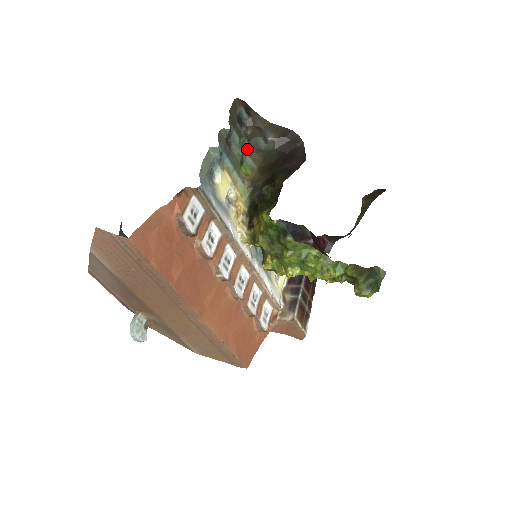
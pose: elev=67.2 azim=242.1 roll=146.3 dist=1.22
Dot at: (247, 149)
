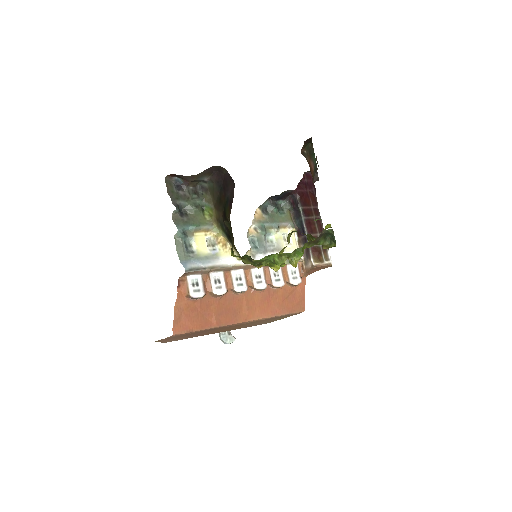
Dot at: (199, 198)
